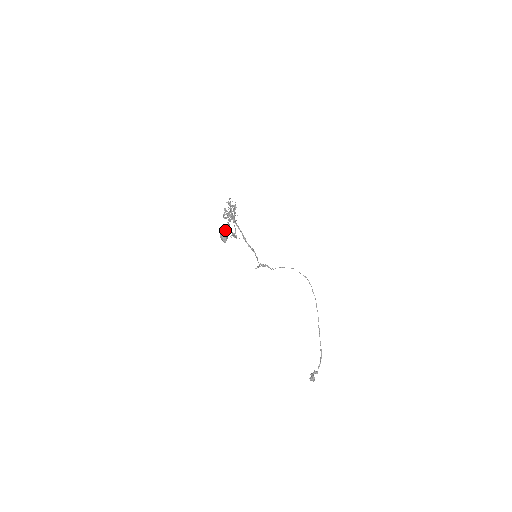
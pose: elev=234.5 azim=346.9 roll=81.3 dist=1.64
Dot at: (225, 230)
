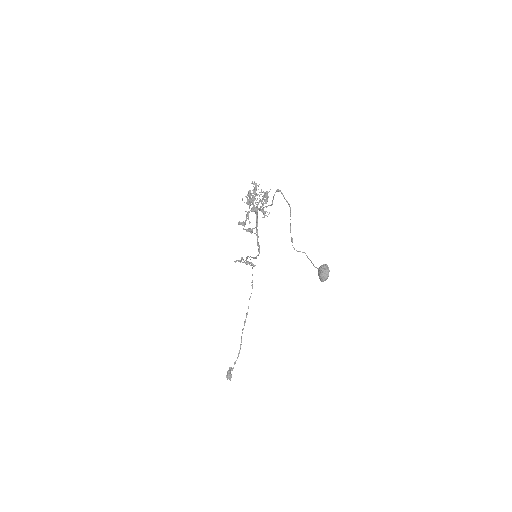
Dot at: occluded
